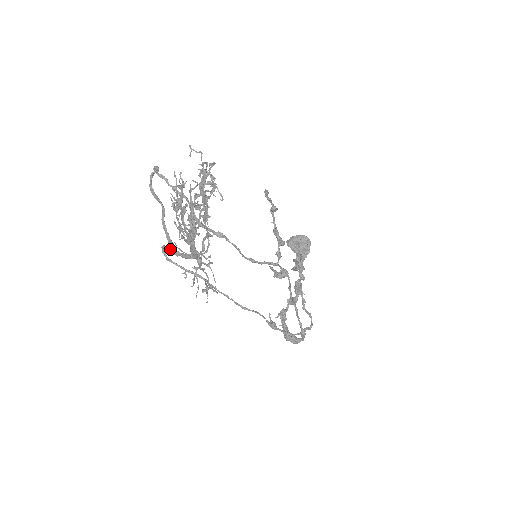
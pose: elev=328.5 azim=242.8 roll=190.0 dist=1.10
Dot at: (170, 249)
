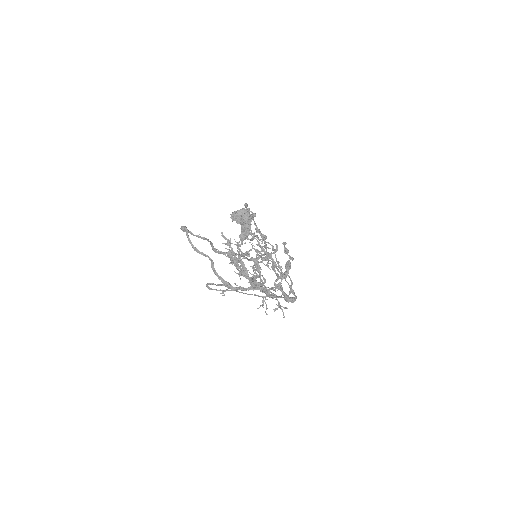
Dot at: (227, 287)
